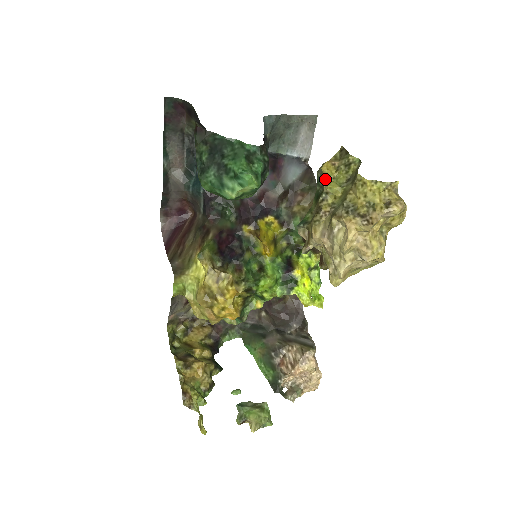
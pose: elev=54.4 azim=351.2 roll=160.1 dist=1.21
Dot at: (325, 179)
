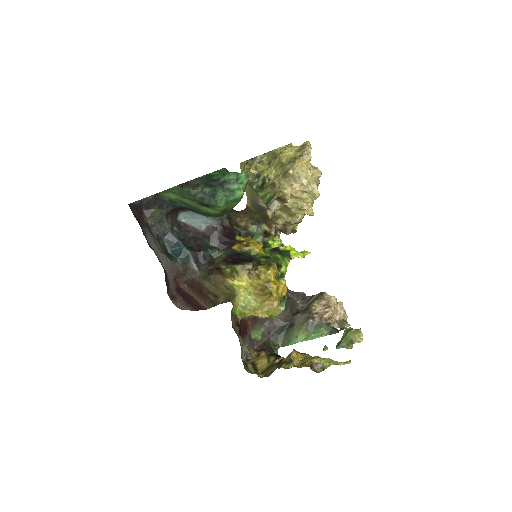
Dot at: (258, 174)
